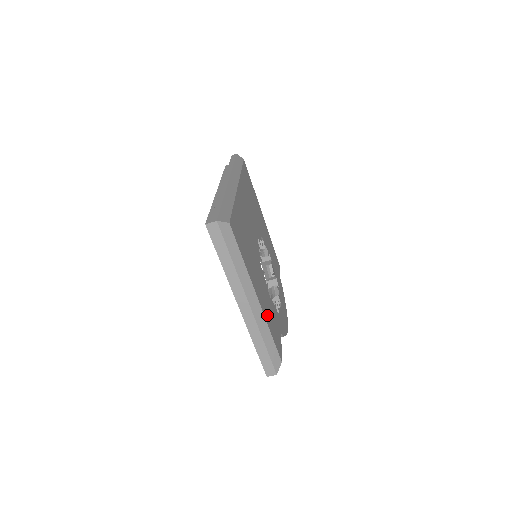
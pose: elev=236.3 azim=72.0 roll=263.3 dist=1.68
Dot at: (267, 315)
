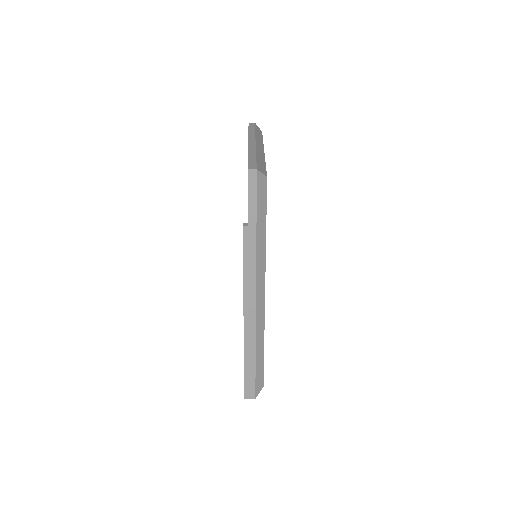
Dot at: occluded
